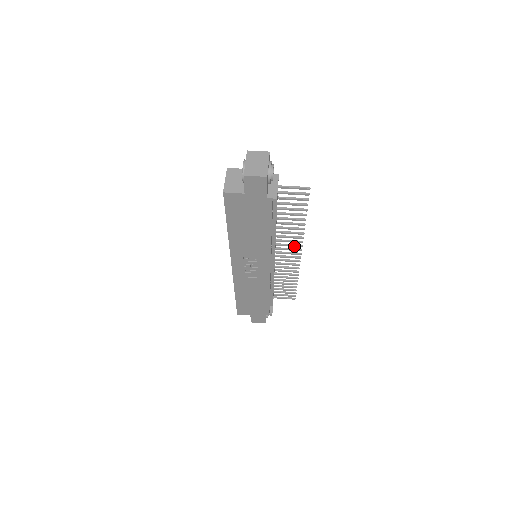
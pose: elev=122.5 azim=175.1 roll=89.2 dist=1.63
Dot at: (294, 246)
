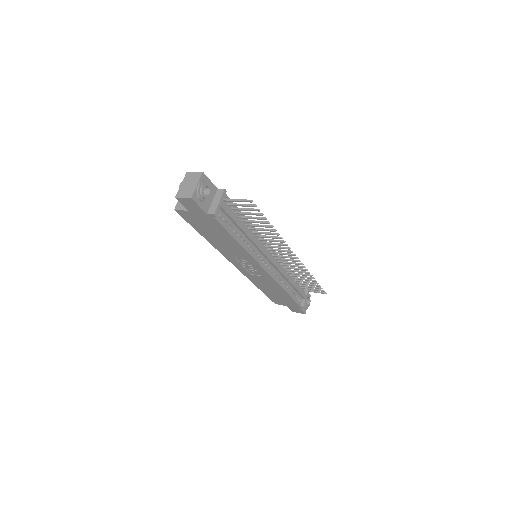
Dot at: (283, 248)
